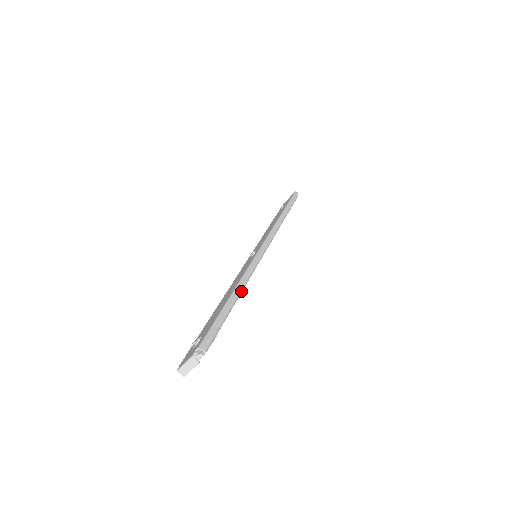
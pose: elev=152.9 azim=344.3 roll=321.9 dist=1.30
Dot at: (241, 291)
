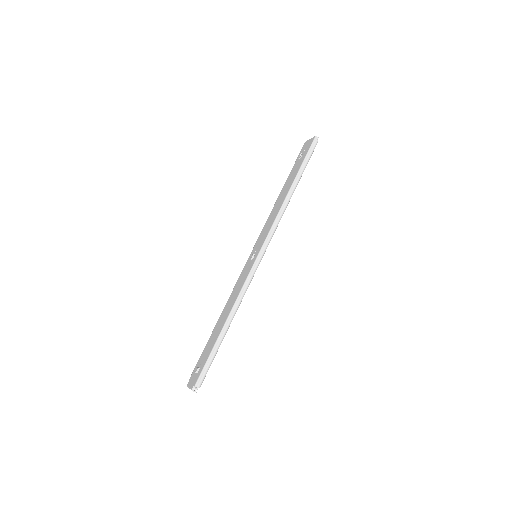
Dot at: (231, 321)
